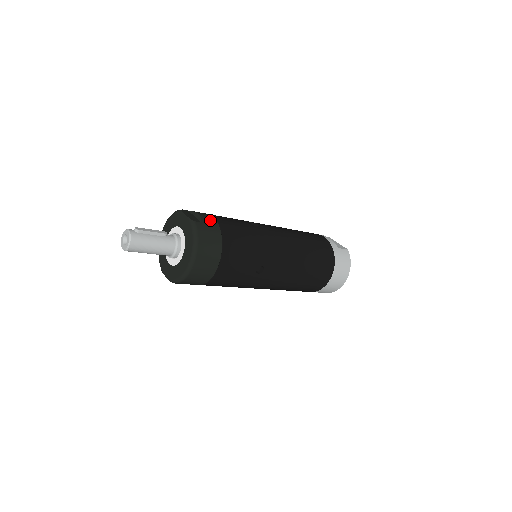
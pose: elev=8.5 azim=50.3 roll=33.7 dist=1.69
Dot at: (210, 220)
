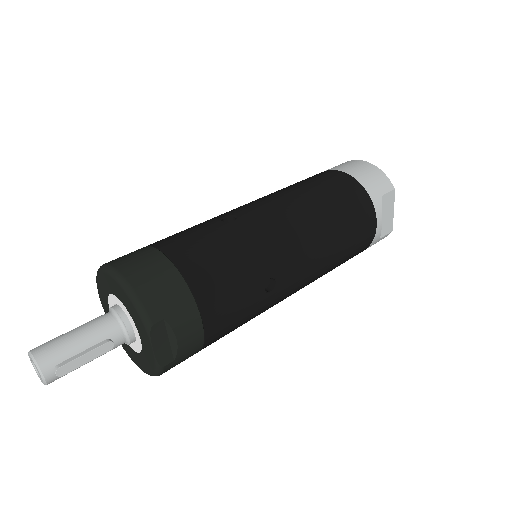
Dot at: (192, 344)
